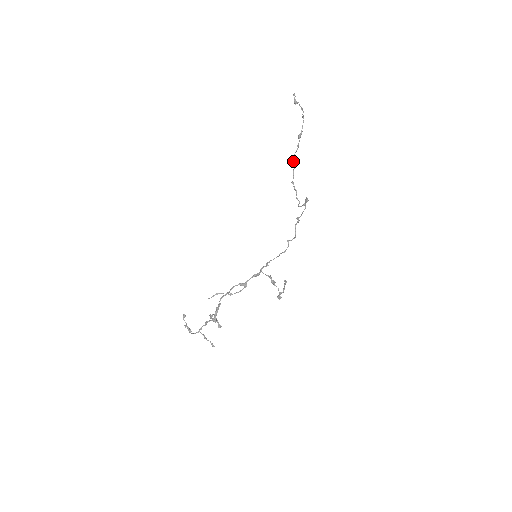
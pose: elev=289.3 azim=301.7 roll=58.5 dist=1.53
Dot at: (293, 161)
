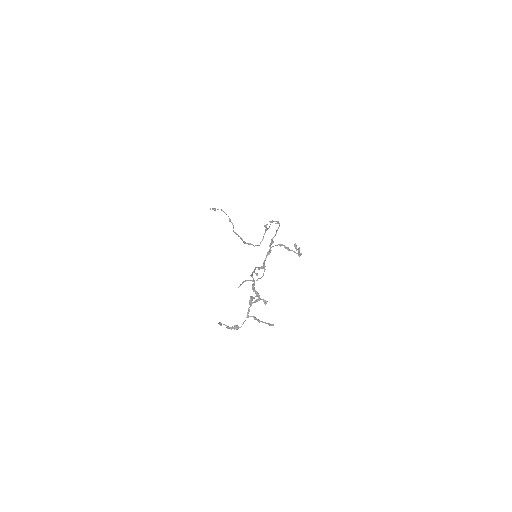
Dot at: (235, 232)
